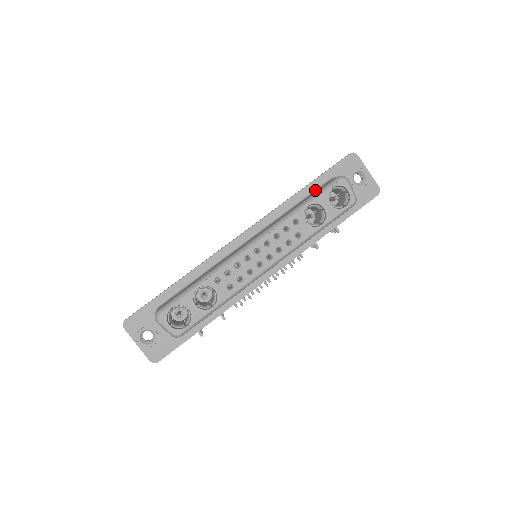
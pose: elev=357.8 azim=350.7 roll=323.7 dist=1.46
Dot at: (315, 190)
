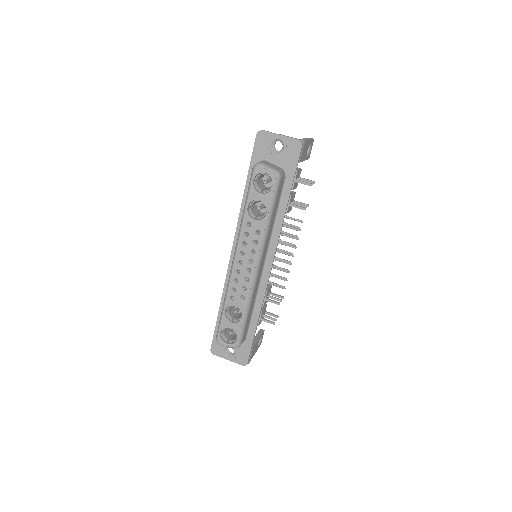
Dot at: occluded
